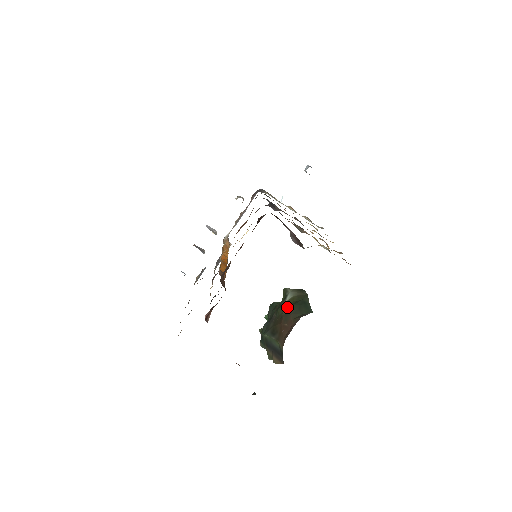
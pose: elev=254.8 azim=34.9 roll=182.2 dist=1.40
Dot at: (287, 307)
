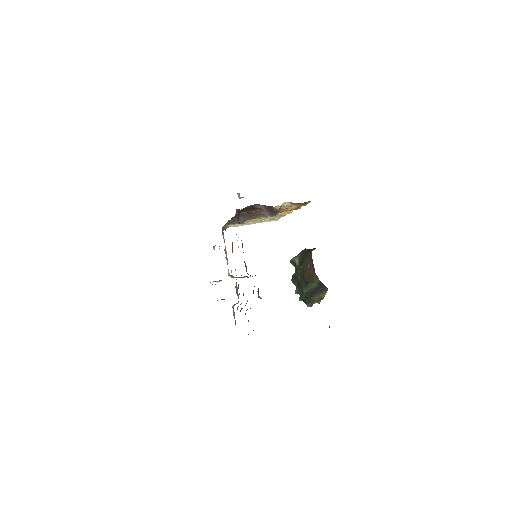
Dot at: (300, 264)
